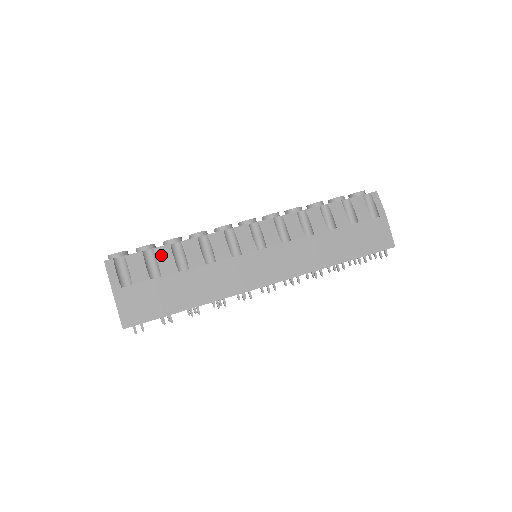
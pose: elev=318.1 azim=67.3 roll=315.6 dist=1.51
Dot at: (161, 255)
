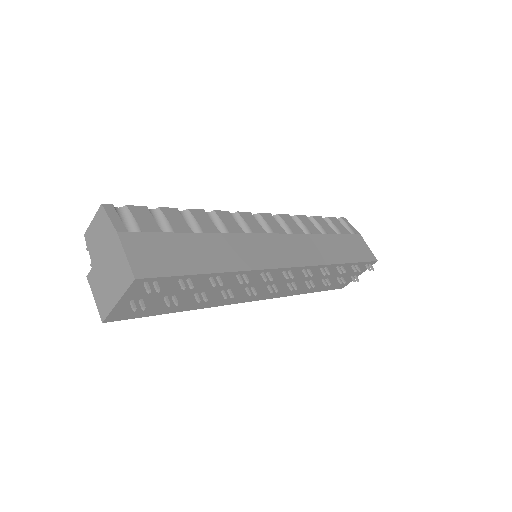
Dot at: (169, 214)
